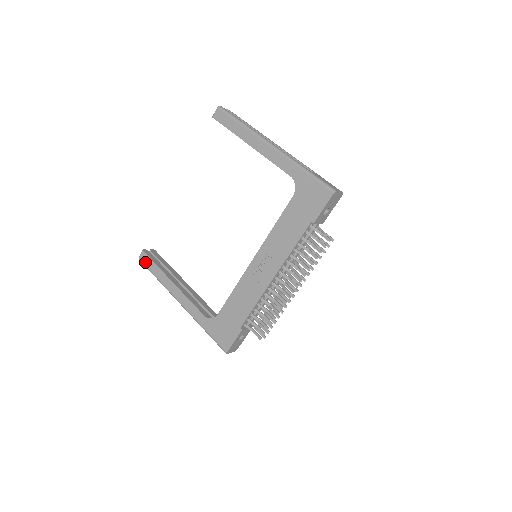
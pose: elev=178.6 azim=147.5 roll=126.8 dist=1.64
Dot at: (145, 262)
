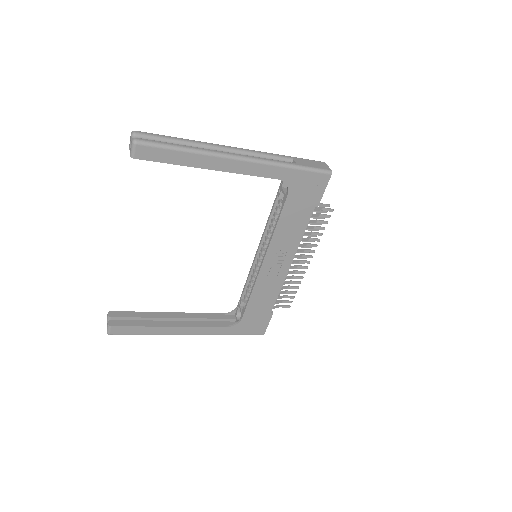
Dot at: (122, 333)
